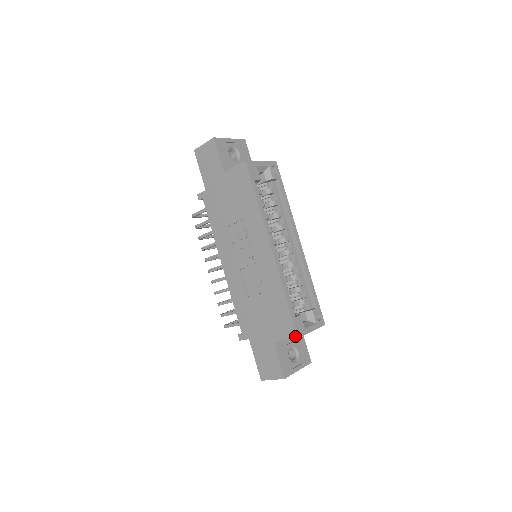
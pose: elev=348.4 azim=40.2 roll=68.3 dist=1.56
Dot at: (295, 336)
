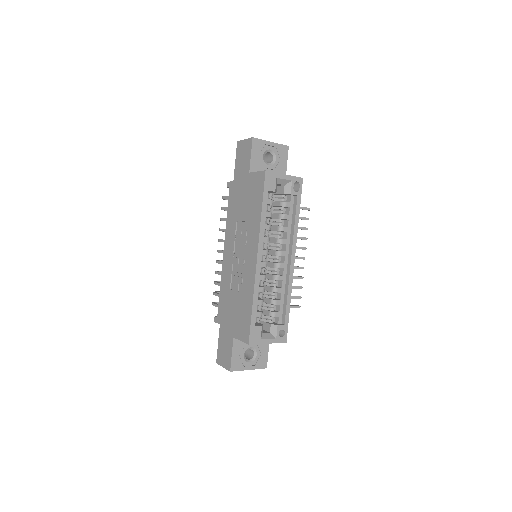
Dot at: (247, 341)
